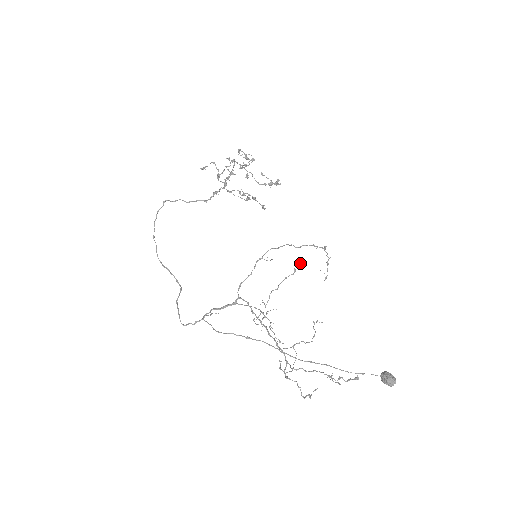
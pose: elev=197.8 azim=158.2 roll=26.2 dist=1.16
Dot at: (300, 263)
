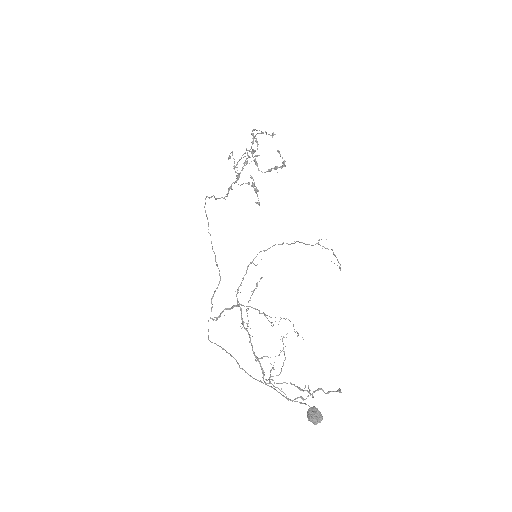
Dot at: (262, 277)
